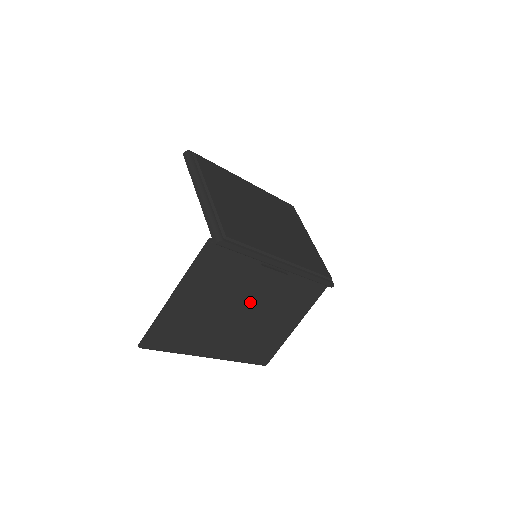
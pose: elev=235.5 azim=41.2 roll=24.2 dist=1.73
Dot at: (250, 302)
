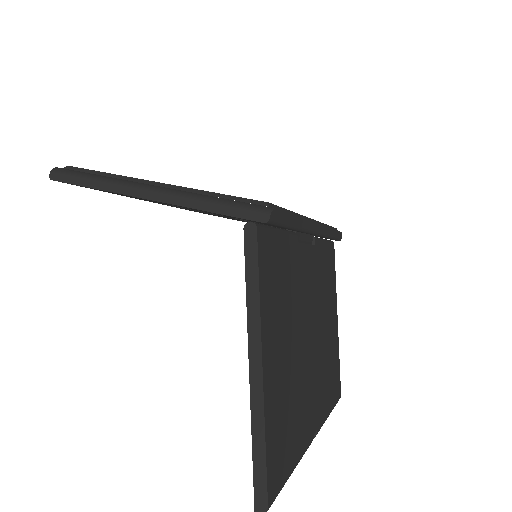
Dot at: (308, 312)
